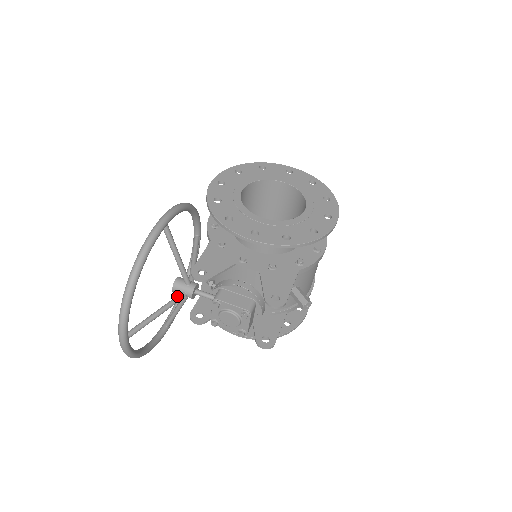
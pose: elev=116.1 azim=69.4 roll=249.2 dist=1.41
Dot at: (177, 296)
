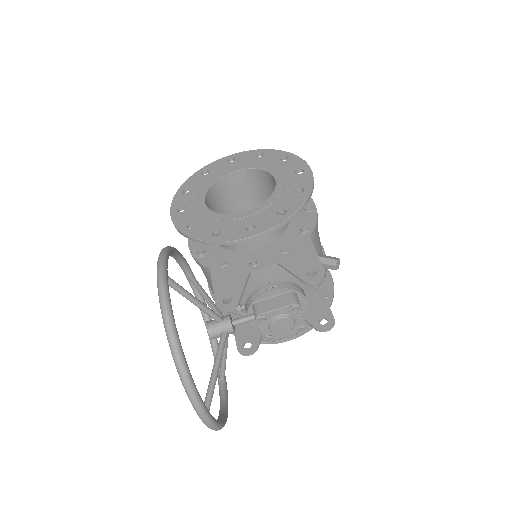
Dot at: (220, 340)
